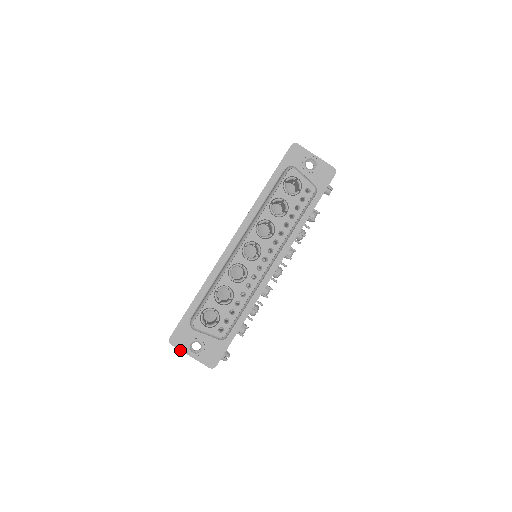
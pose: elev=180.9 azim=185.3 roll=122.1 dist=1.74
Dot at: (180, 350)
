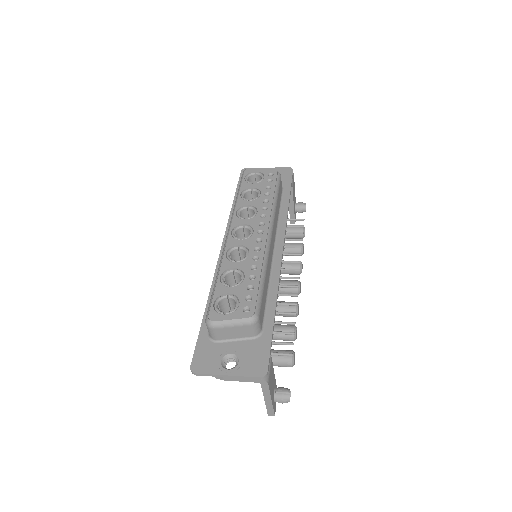
Dot at: (210, 374)
